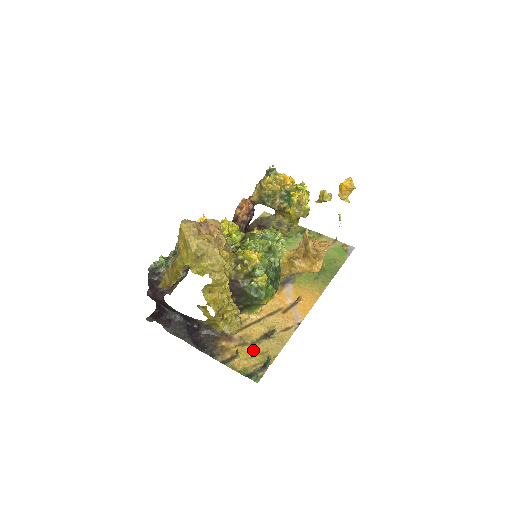
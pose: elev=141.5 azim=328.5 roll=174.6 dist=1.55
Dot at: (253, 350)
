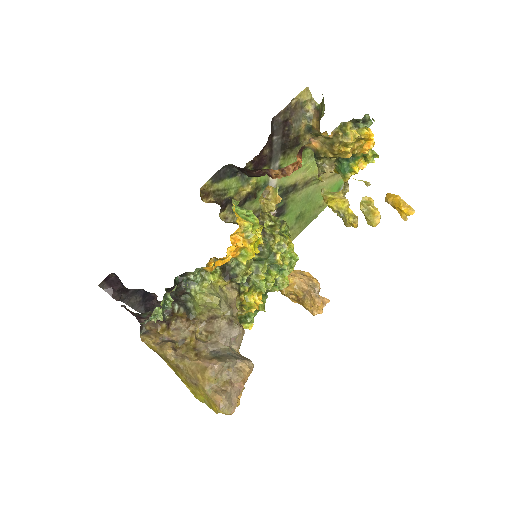
Dot at: occluded
